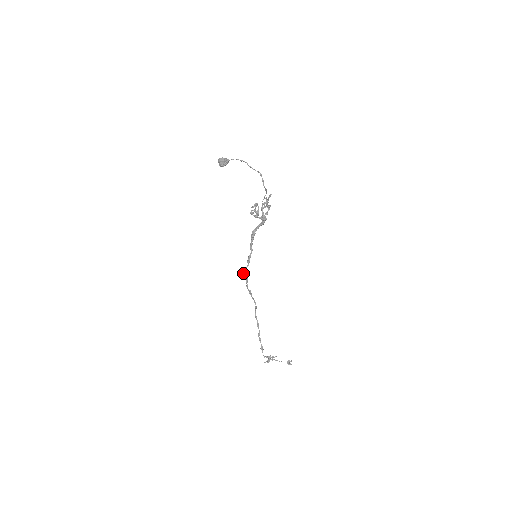
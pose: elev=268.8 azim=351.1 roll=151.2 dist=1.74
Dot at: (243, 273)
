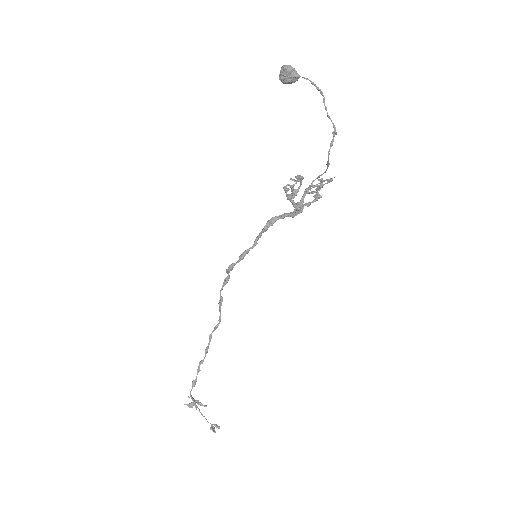
Dot at: (226, 269)
